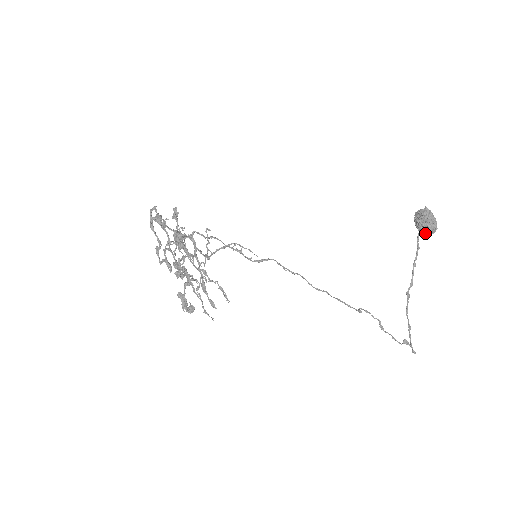
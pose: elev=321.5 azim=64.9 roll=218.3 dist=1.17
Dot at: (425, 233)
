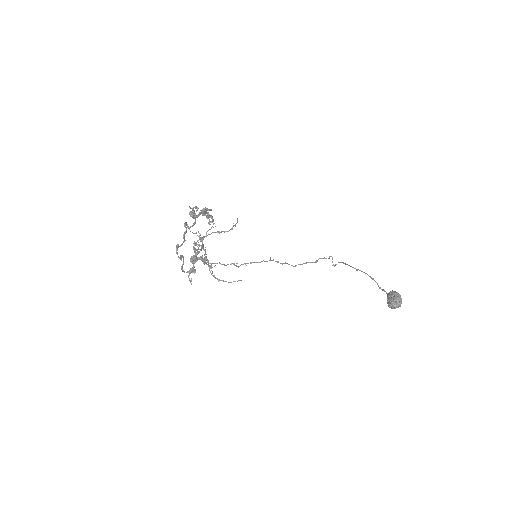
Dot at: occluded
